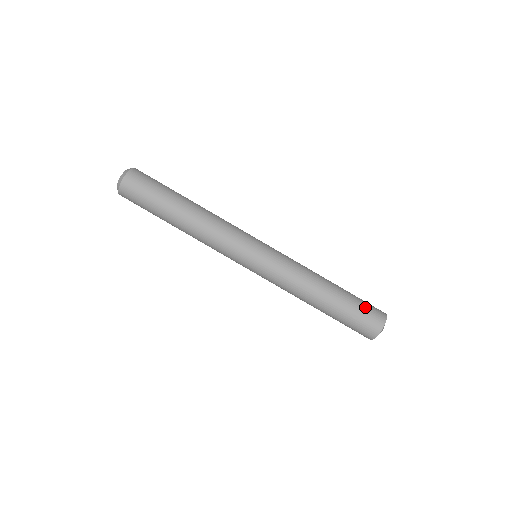
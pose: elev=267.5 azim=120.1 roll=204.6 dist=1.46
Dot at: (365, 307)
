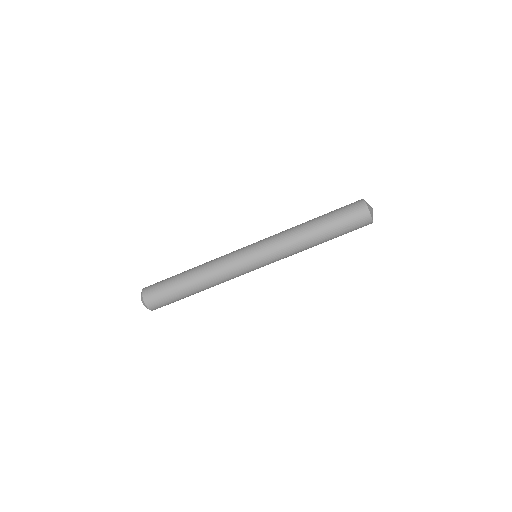
Dot at: (347, 215)
